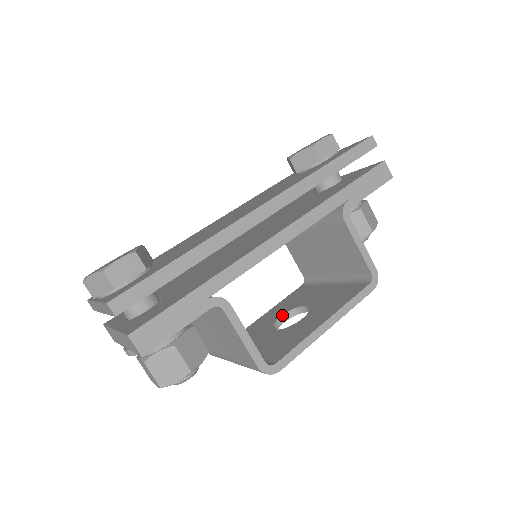
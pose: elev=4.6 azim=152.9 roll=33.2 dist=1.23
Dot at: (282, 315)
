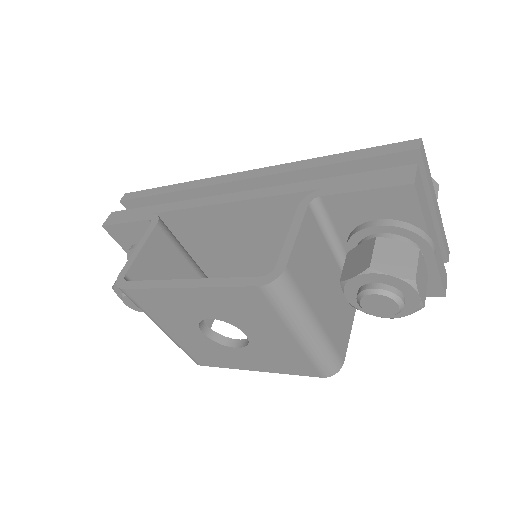
Dot at: (241, 339)
